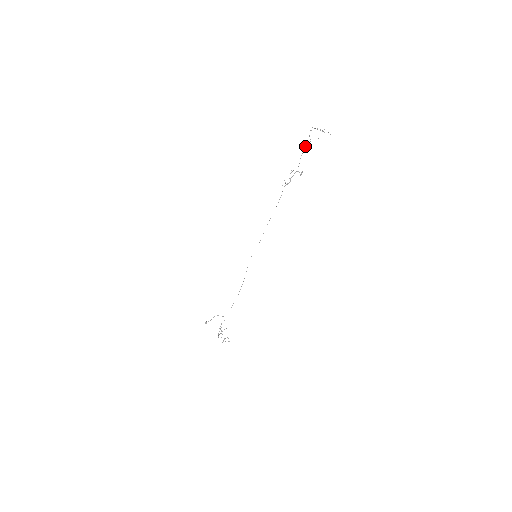
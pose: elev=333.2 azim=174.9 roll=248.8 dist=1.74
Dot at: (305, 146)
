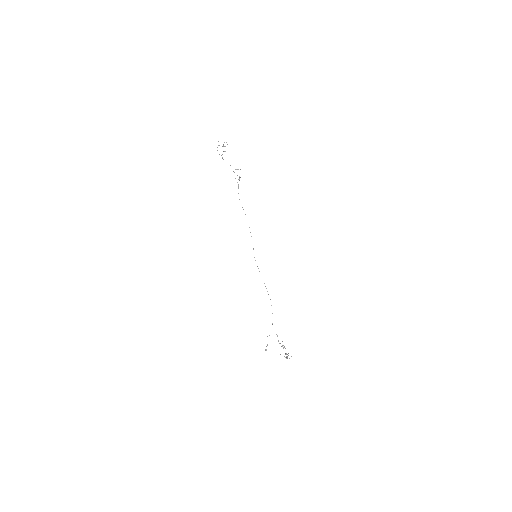
Dot at: occluded
